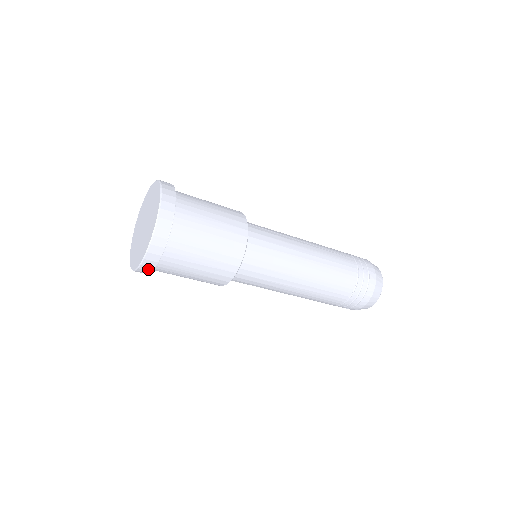
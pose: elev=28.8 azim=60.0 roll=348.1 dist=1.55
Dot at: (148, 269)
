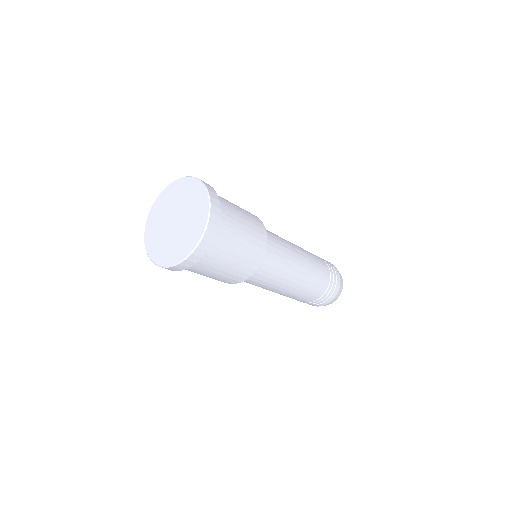
Dot at: (194, 260)
